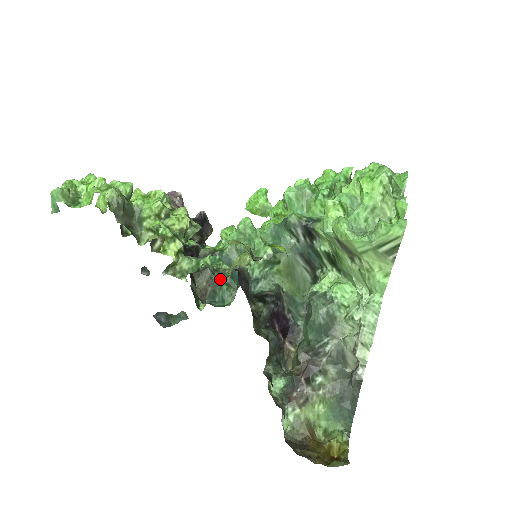
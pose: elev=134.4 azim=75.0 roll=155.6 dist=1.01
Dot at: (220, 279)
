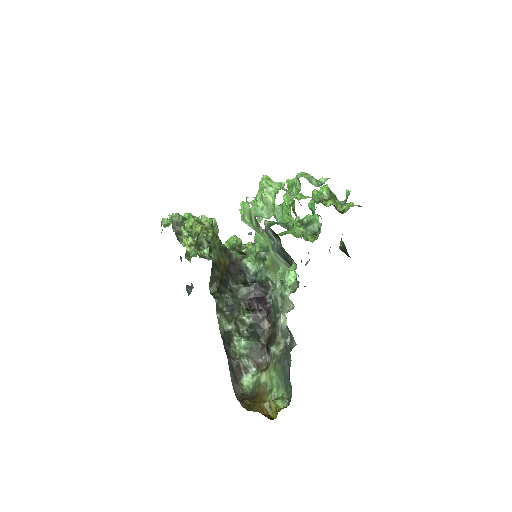
Dot at: occluded
